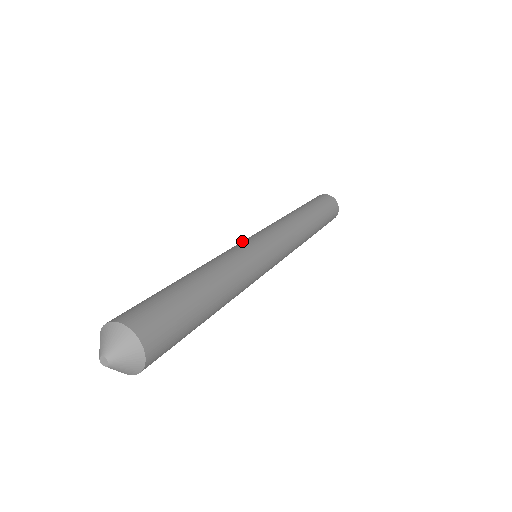
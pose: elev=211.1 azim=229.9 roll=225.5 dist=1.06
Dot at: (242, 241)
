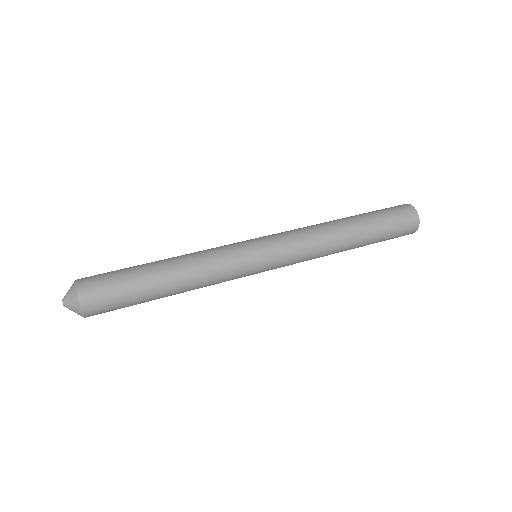
Dot at: occluded
